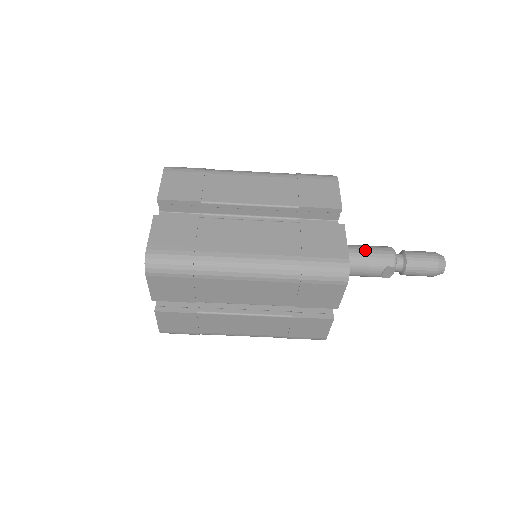
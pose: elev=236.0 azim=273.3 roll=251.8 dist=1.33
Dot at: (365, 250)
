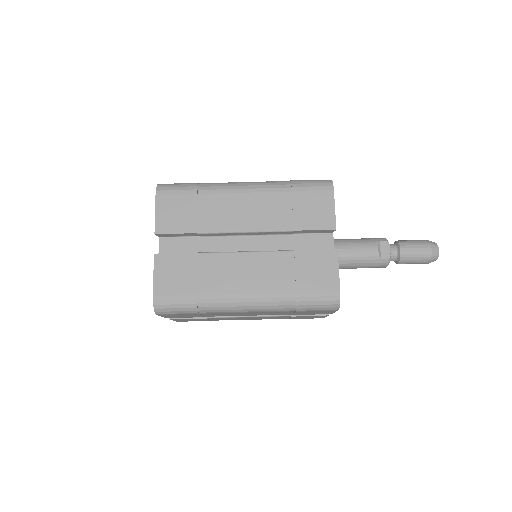
Dot at: occluded
